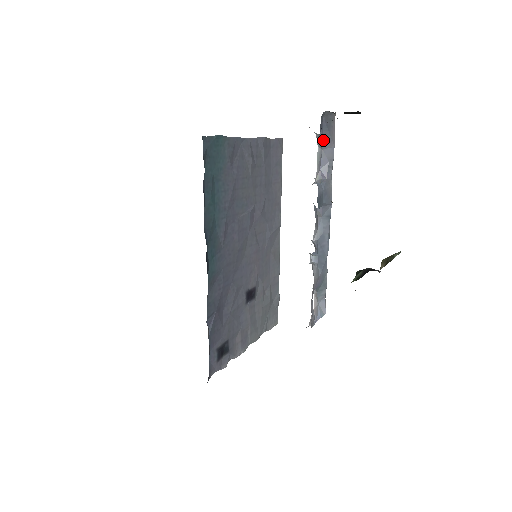
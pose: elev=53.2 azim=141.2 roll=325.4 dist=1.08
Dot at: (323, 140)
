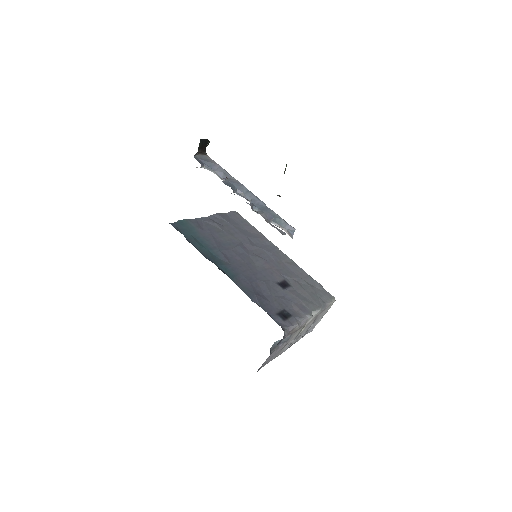
Dot at: (210, 167)
